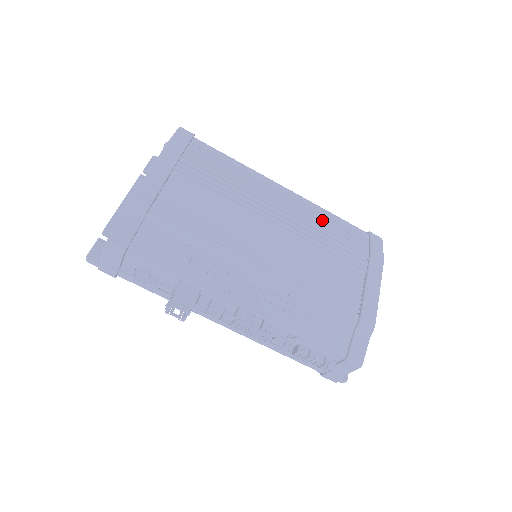
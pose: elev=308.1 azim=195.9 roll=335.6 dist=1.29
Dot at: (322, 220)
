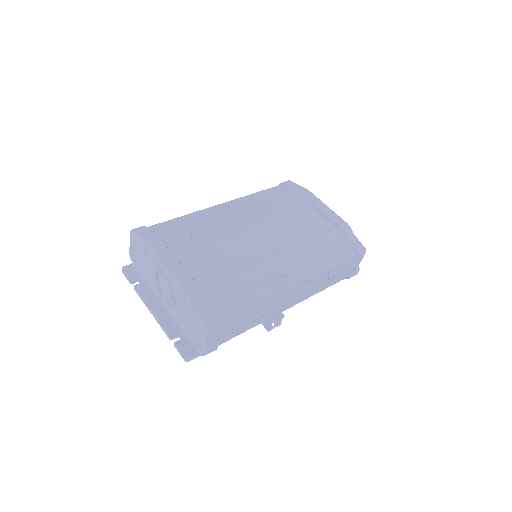
Dot at: (260, 201)
